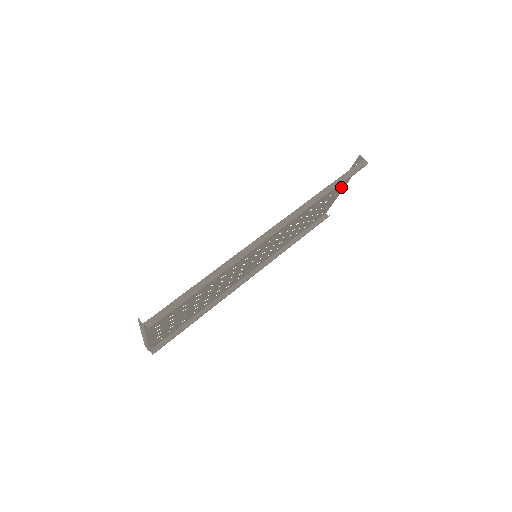
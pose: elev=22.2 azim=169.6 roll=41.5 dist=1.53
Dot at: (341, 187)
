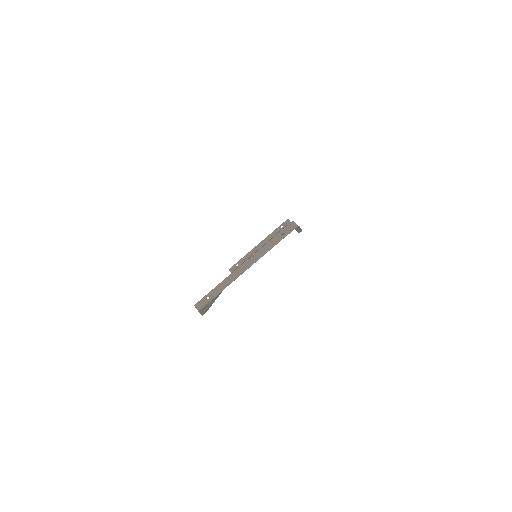
Dot at: occluded
